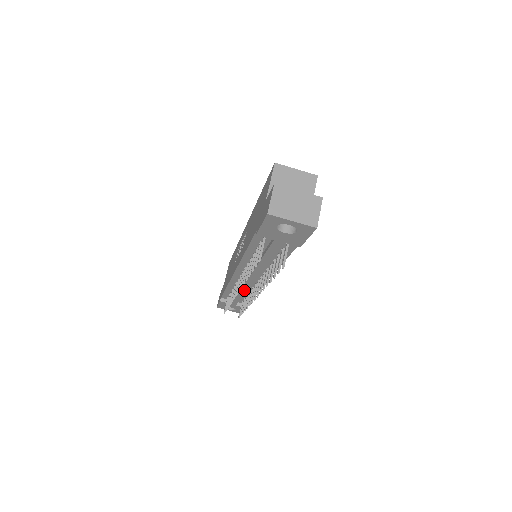
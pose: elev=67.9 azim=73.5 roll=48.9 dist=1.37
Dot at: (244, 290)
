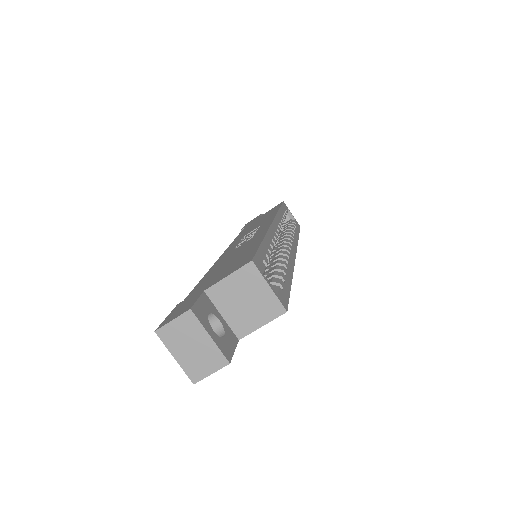
Dot at: occluded
